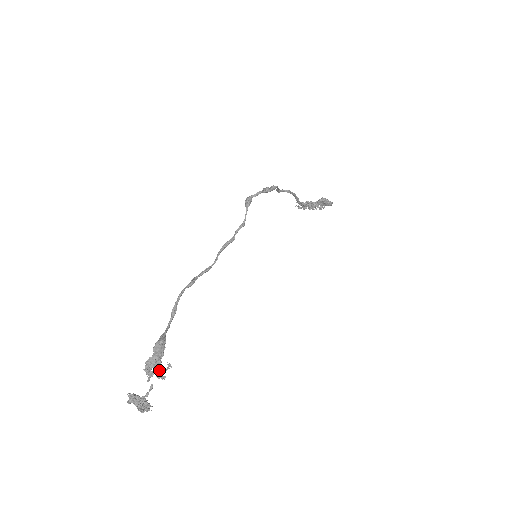
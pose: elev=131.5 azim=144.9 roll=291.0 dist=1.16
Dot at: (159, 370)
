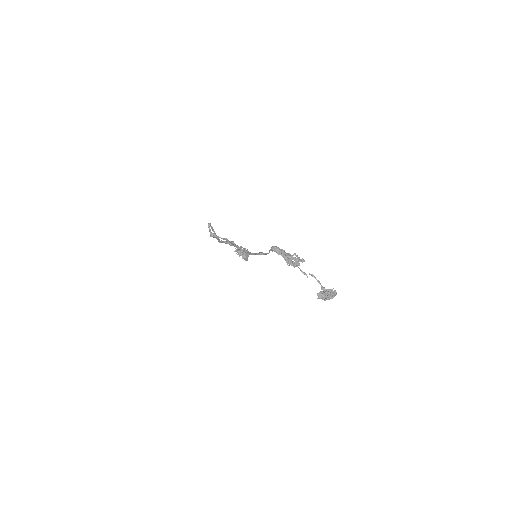
Dot at: (295, 258)
